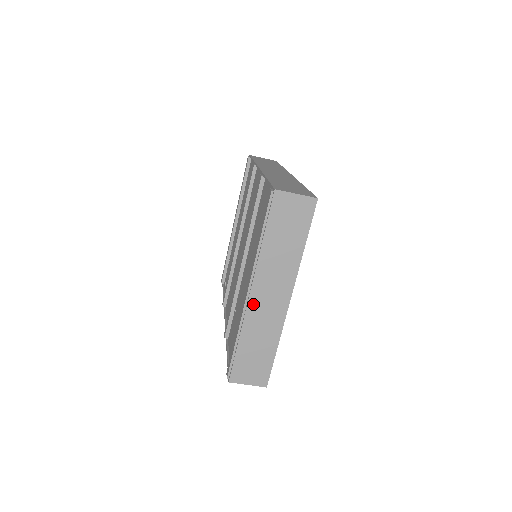
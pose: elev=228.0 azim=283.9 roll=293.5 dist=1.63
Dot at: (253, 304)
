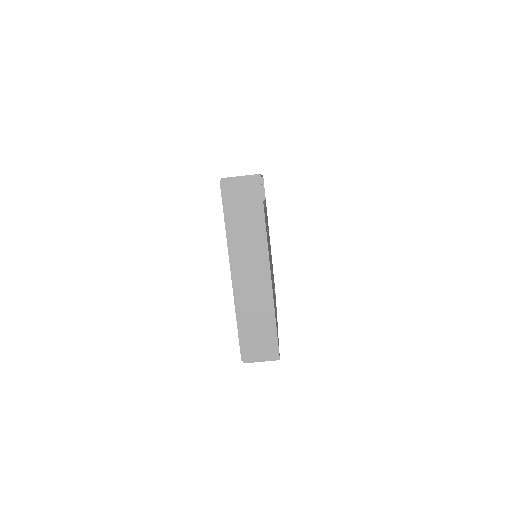
Dot at: (239, 284)
